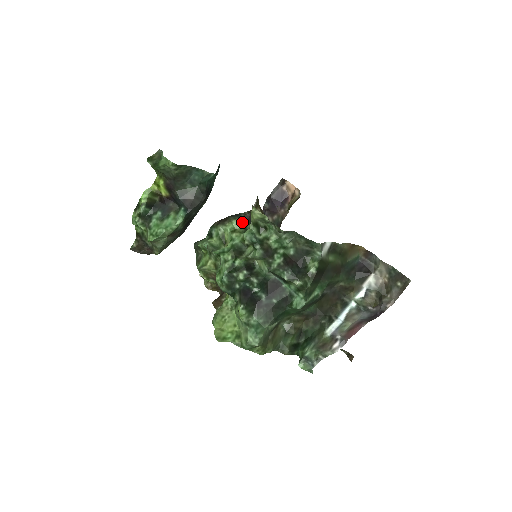
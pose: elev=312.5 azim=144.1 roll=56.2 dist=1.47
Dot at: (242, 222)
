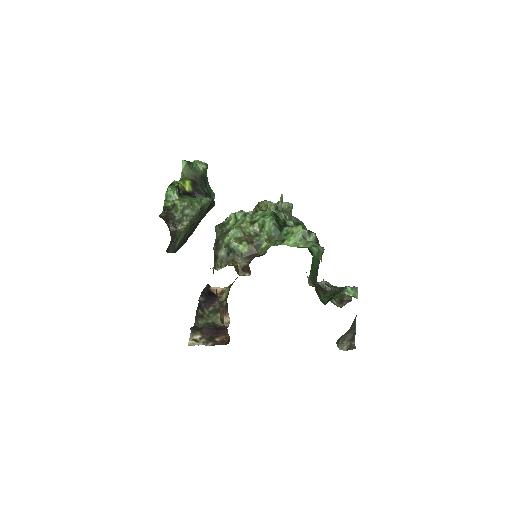
Dot at: occluded
